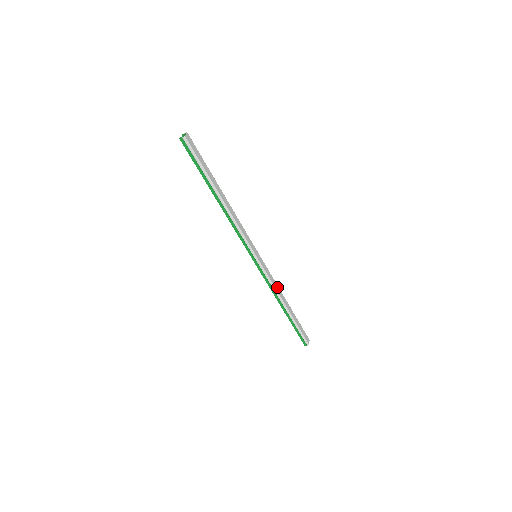
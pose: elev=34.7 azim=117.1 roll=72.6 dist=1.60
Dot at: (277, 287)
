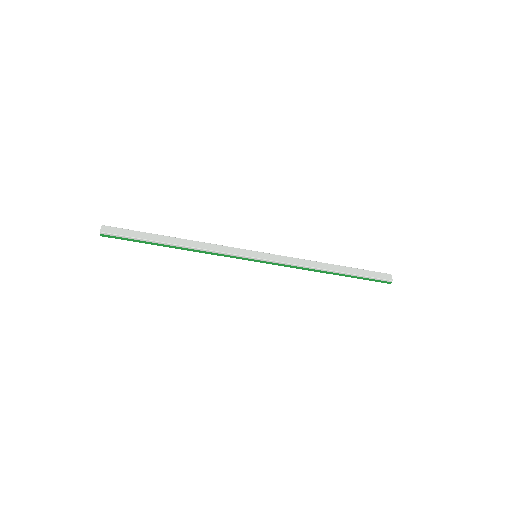
Dot at: (304, 262)
